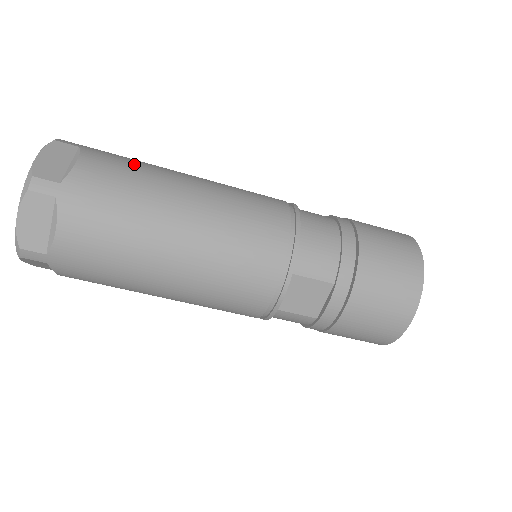
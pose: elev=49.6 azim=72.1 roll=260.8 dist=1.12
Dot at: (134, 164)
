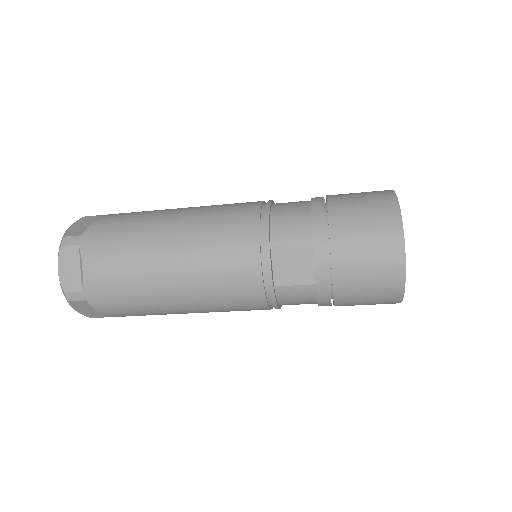
Dot at: (137, 212)
